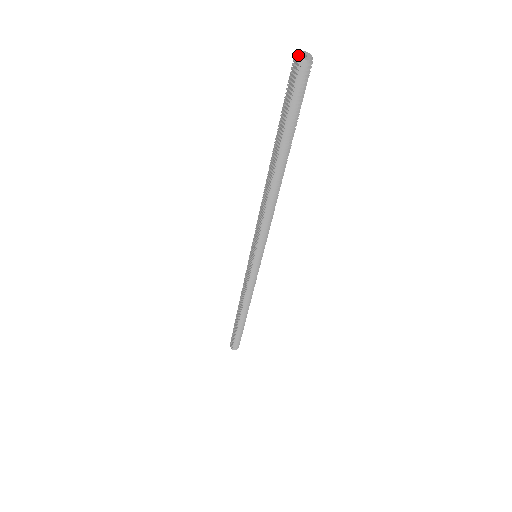
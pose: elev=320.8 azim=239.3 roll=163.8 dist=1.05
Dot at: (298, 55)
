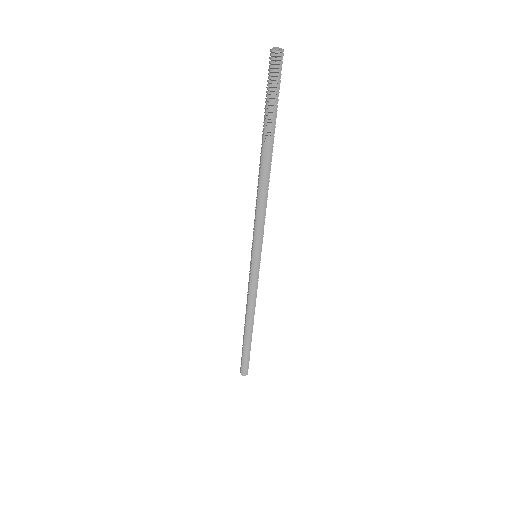
Dot at: (272, 48)
